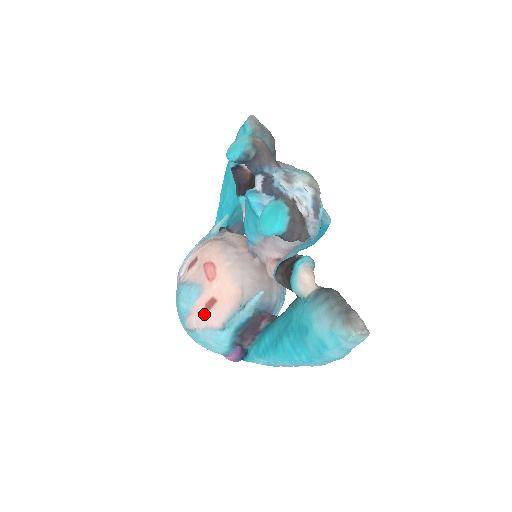
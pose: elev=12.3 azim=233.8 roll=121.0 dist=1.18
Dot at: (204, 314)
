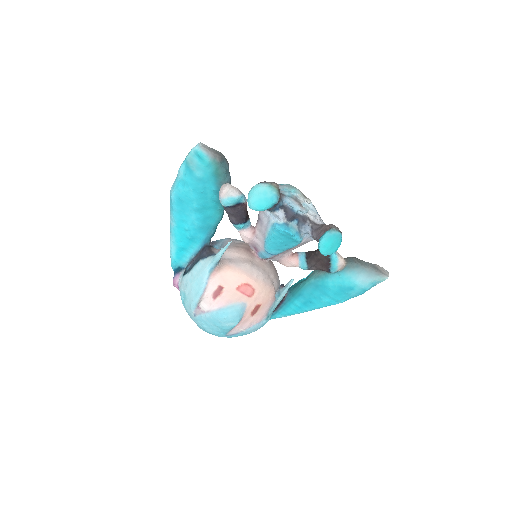
Dot at: (251, 319)
